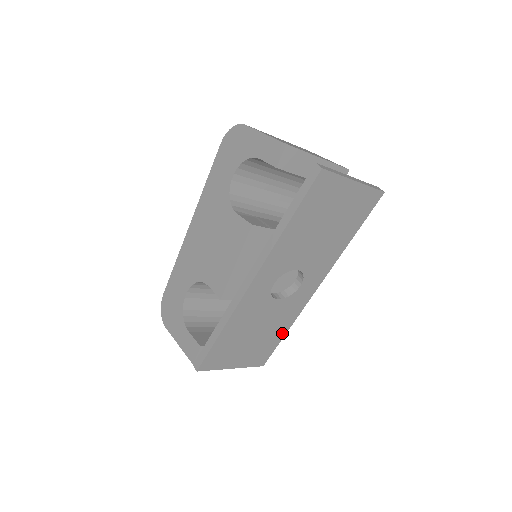
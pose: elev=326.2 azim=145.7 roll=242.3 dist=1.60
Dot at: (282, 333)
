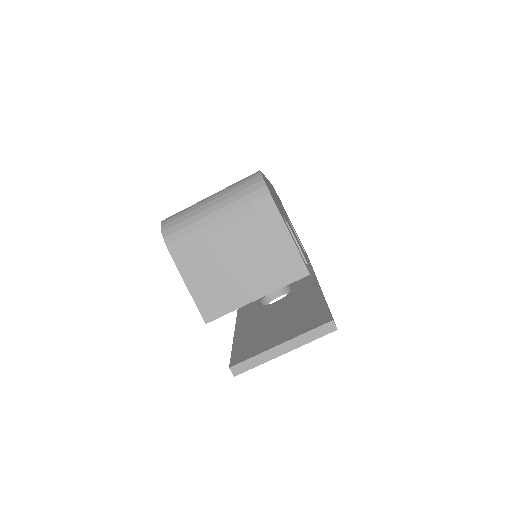
Dot at: occluded
